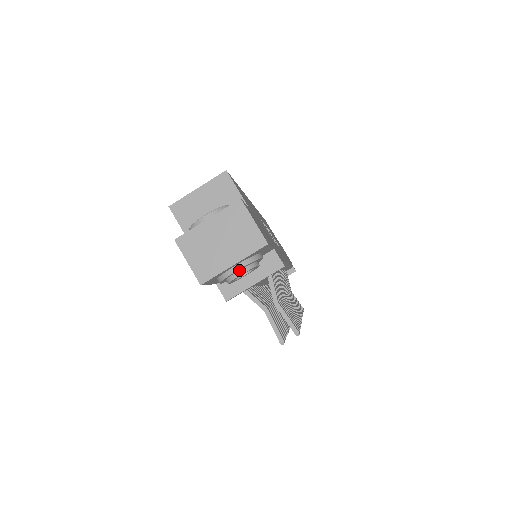
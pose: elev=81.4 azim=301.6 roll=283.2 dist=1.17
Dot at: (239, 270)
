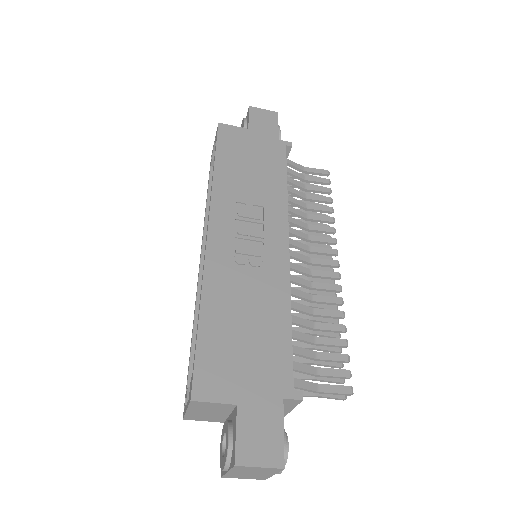
Dot at: occluded
